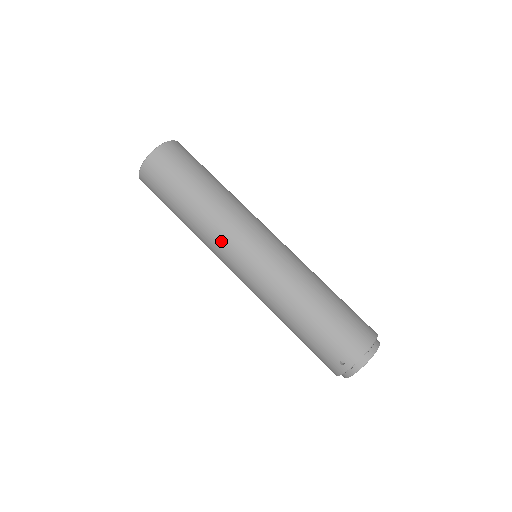
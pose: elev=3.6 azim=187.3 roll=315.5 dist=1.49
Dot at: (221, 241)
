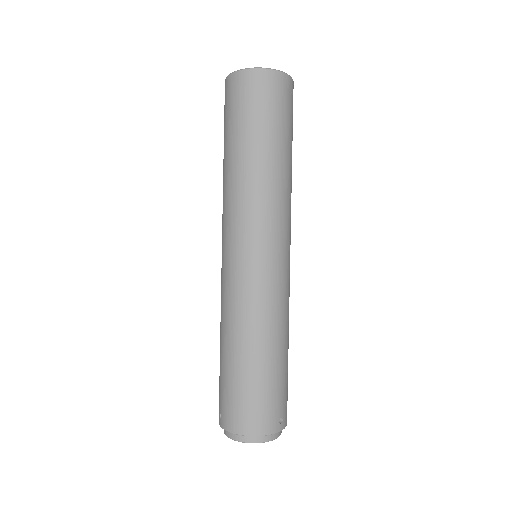
Dot at: (225, 217)
